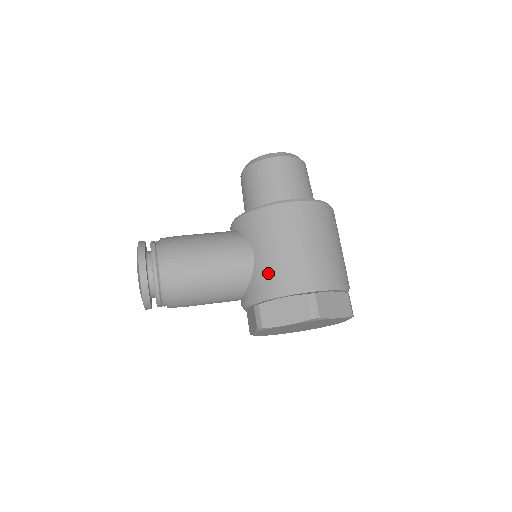
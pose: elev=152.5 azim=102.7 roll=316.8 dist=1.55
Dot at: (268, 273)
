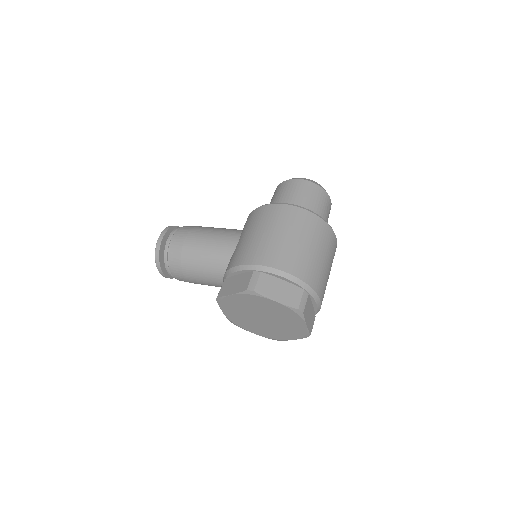
Dot at: (237, 253)
